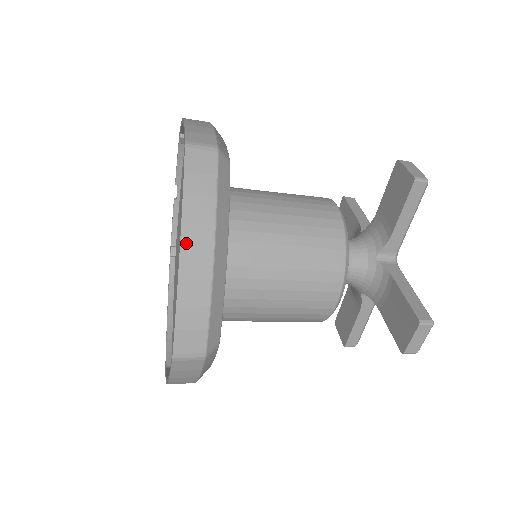
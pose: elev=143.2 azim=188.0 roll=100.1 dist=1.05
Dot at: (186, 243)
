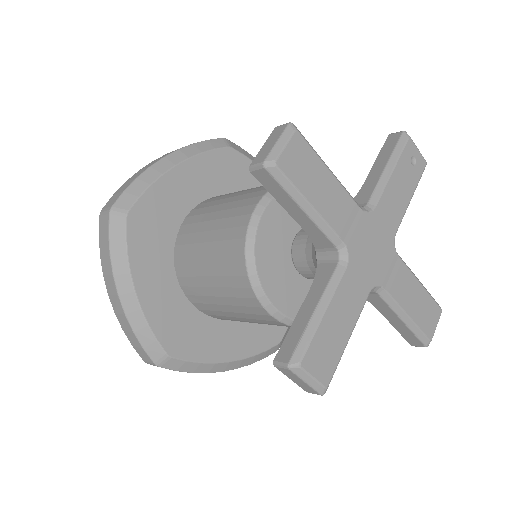
Dot at: (108, 290)
